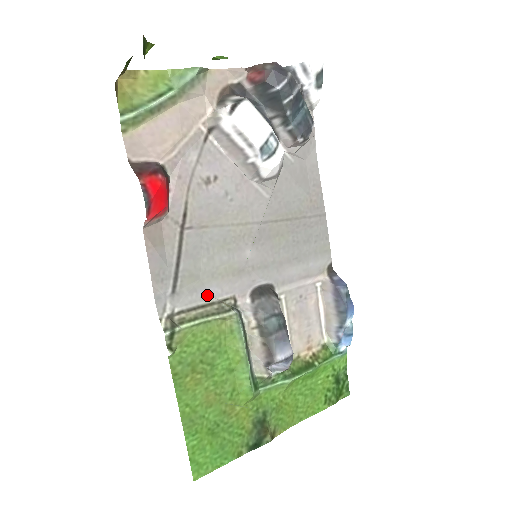
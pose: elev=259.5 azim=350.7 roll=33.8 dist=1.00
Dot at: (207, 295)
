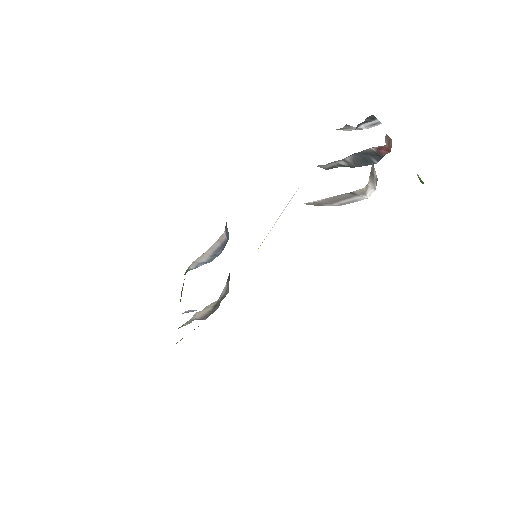
Dot at: occluded
